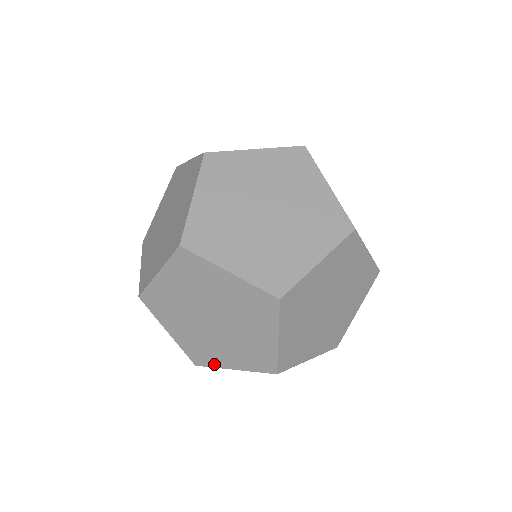
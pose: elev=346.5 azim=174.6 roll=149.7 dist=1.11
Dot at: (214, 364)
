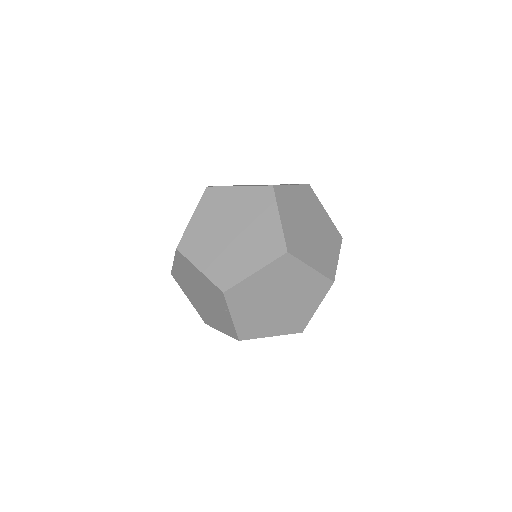
Dot at: (257, 336)
